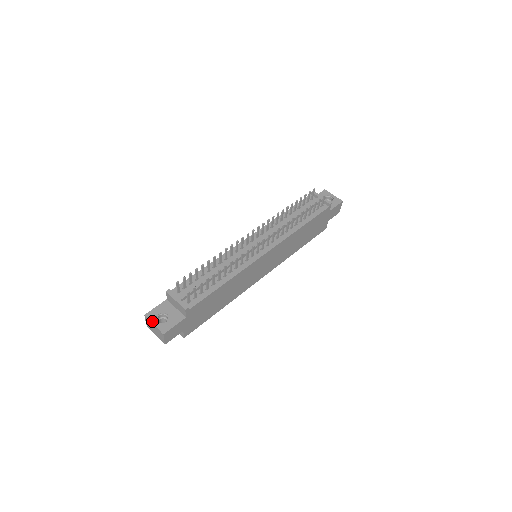
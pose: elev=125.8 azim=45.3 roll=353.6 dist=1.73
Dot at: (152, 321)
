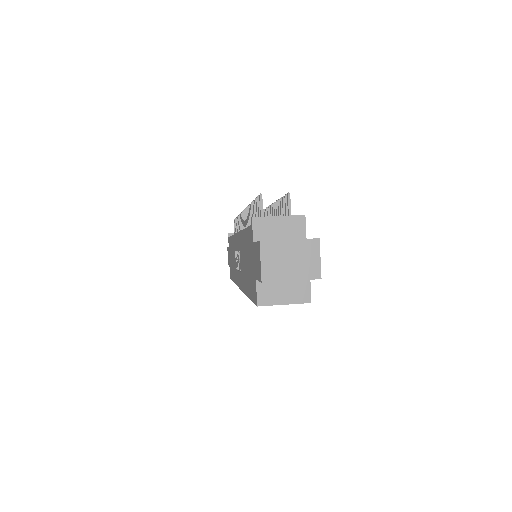
Dot at: occluded
